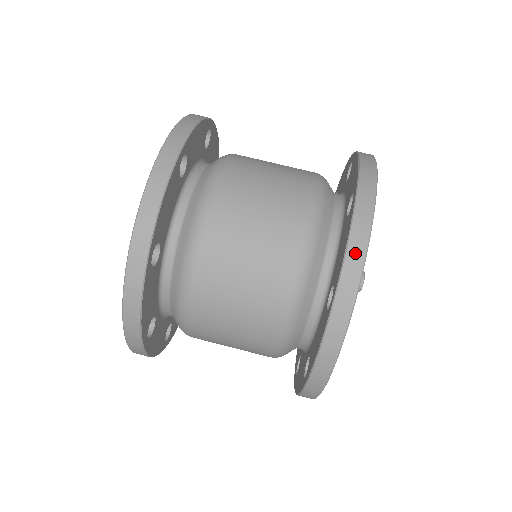
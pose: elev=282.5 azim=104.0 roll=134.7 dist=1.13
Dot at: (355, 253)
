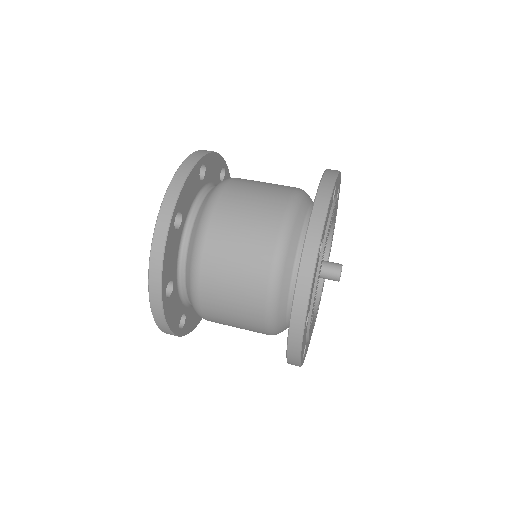
Dot at: (301, 295)
